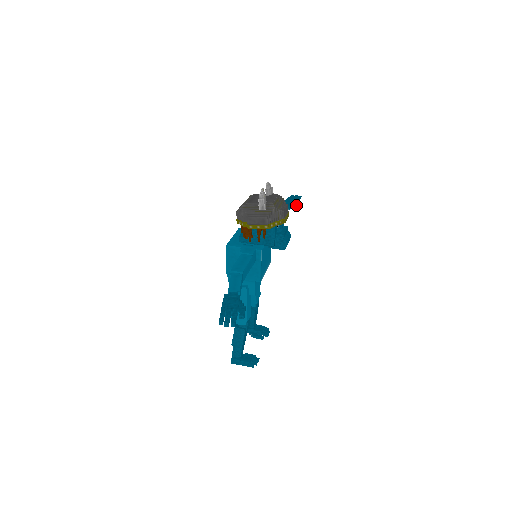
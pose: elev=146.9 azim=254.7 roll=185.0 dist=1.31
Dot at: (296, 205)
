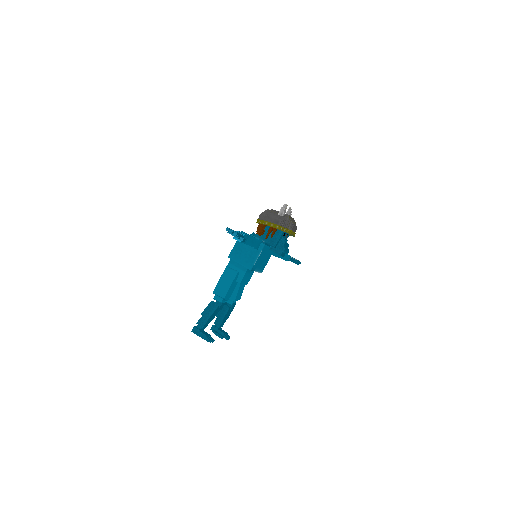
Dot at: (296, 261)
